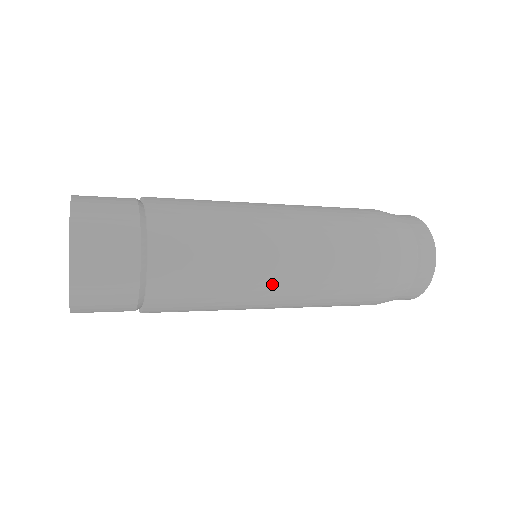
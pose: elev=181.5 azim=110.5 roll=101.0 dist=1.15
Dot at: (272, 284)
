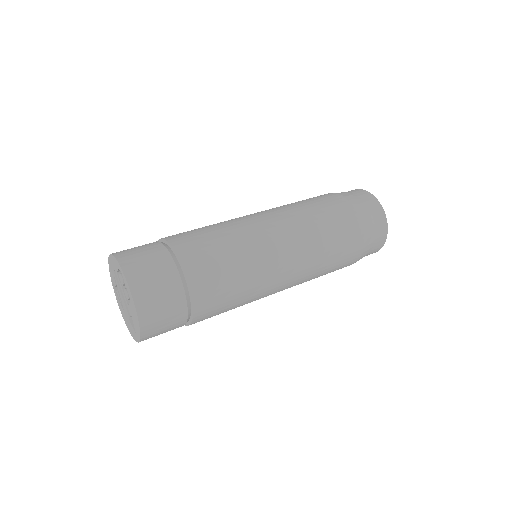
Dot at: occluded
